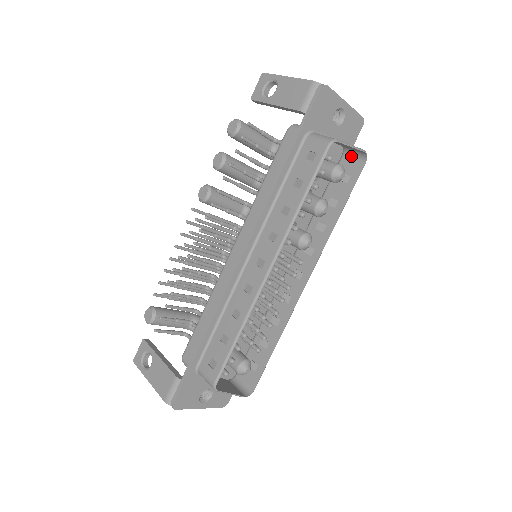
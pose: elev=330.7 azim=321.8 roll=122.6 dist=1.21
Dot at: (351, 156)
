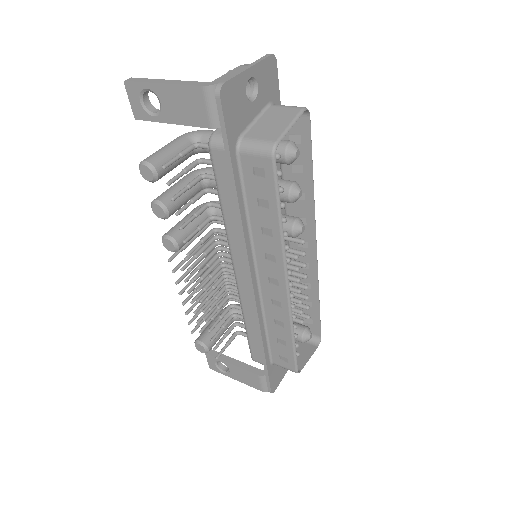
Dot at: occluded
